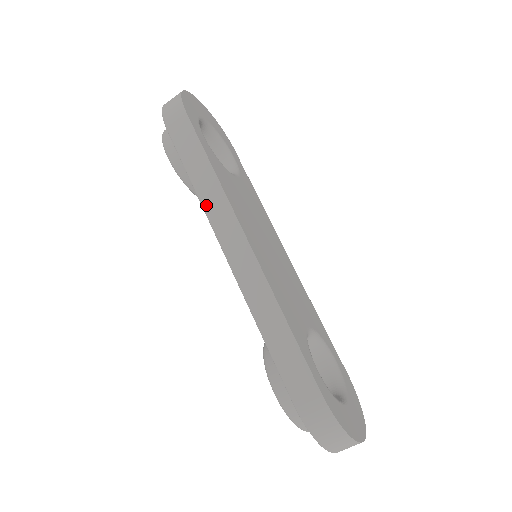
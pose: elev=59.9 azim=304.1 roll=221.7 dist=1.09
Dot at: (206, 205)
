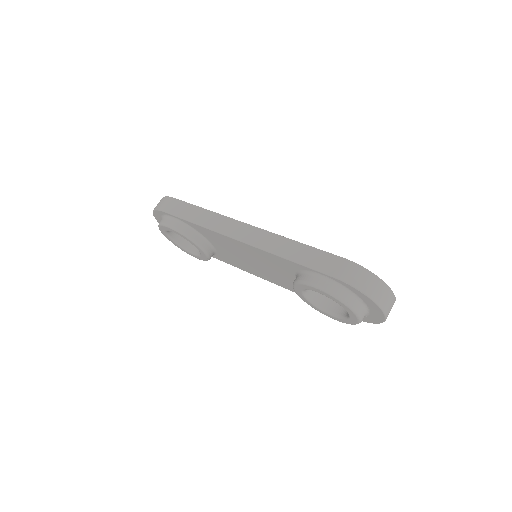
Dot at: (210, 226)
